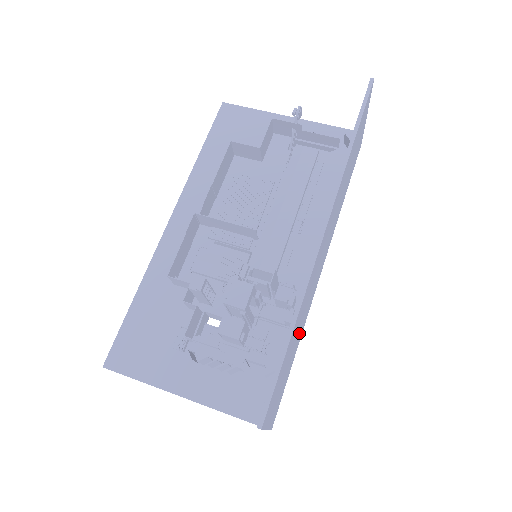
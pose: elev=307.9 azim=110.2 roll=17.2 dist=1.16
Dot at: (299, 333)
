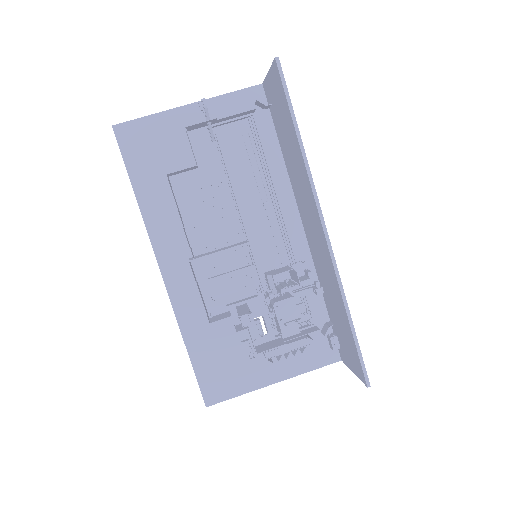
Dot at: occluded
